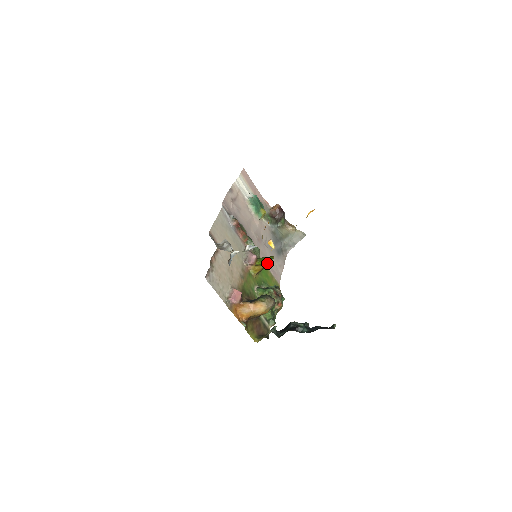
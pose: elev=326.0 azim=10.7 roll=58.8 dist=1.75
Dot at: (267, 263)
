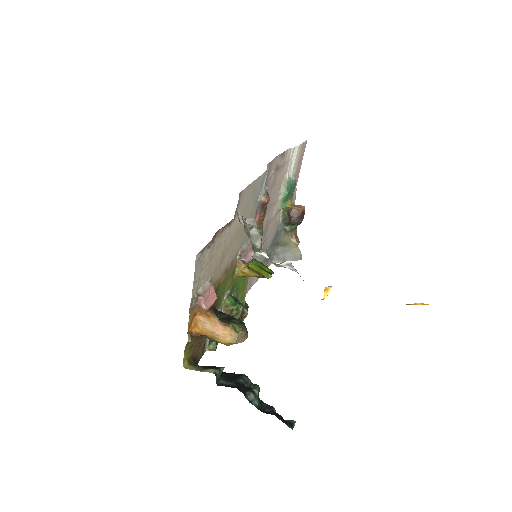
Dot at: (262, 275)
